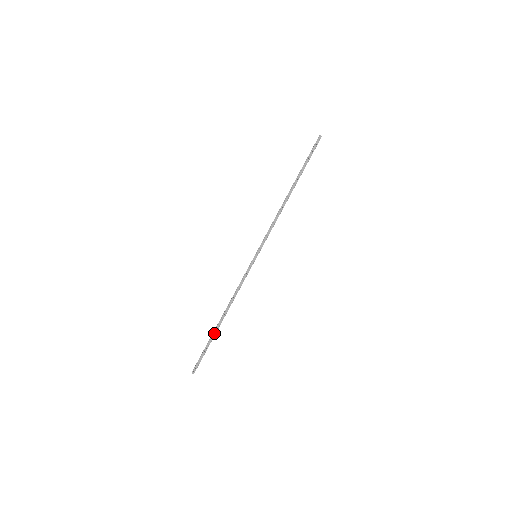
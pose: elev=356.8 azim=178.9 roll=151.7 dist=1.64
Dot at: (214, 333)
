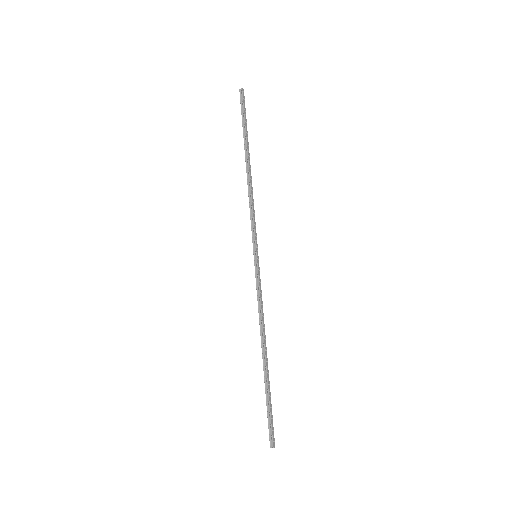
Dot at: (268, 378)
